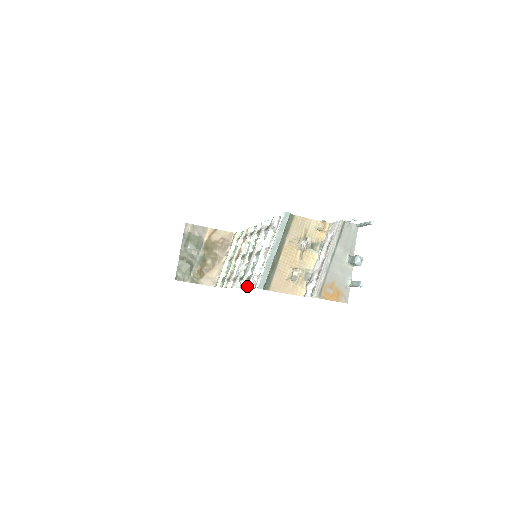
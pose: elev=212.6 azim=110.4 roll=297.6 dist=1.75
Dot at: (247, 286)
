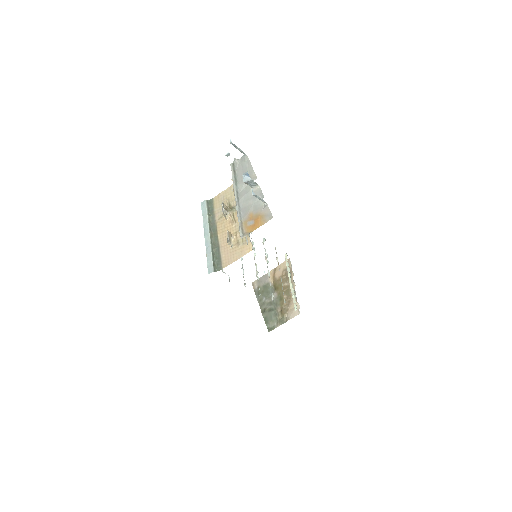
Dot at: occluded
